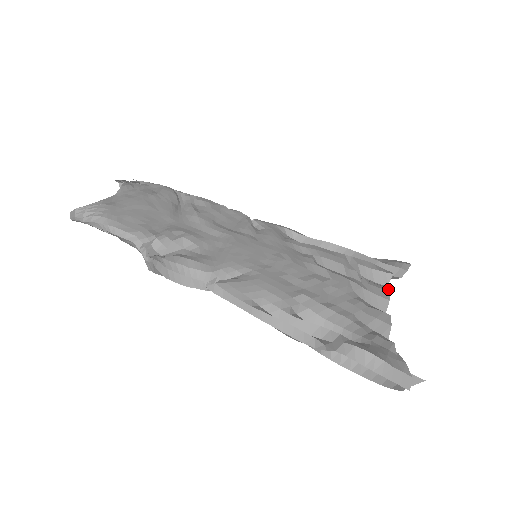
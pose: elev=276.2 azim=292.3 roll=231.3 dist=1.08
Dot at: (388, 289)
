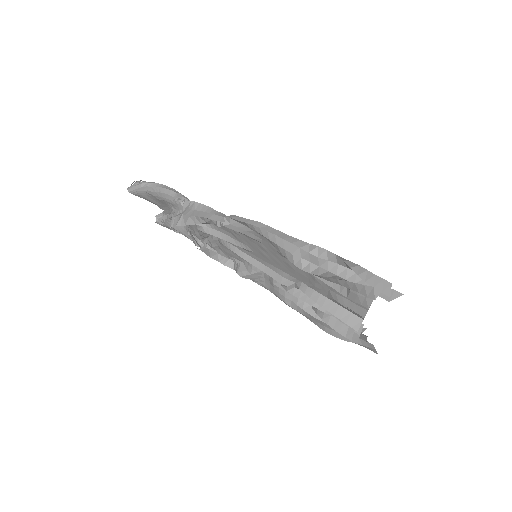
Dot at: occluded
